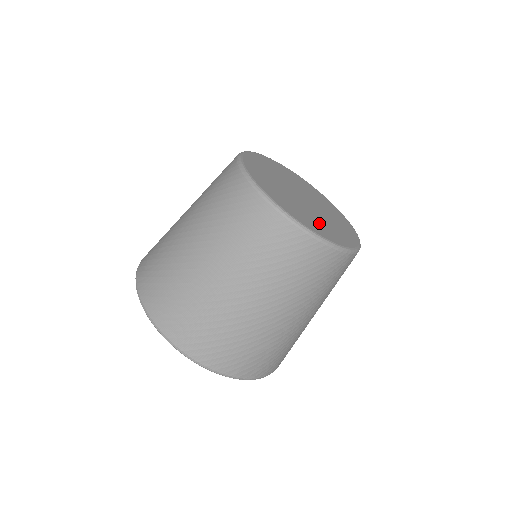
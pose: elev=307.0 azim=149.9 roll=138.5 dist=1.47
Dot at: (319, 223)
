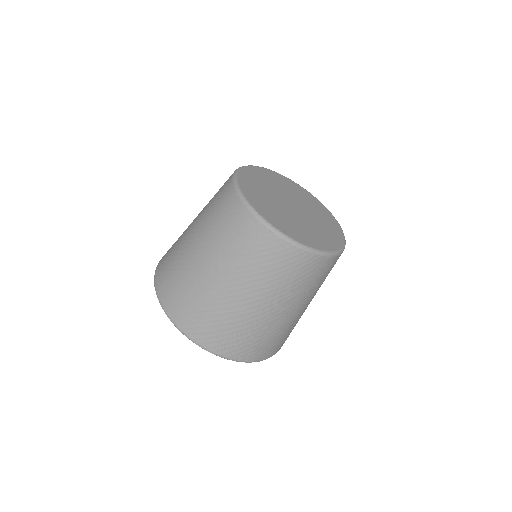
Dot at: (316, 233)
